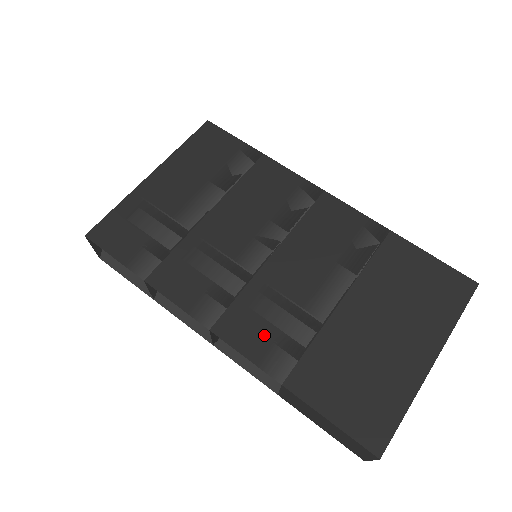
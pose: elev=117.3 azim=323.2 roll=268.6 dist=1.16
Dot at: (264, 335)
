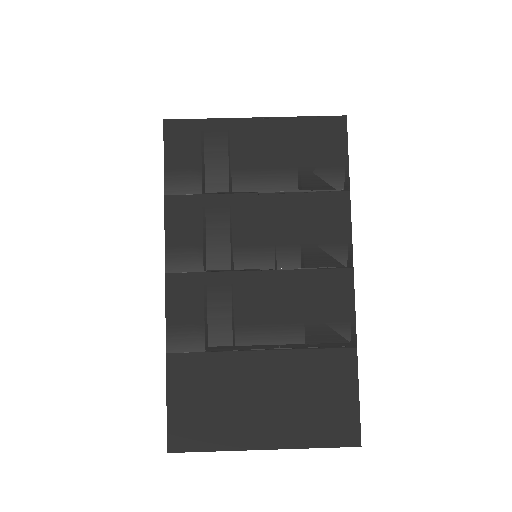
Dot at: (192, 314)
